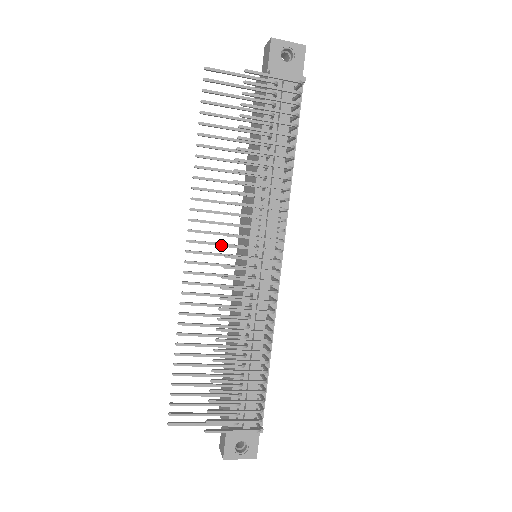
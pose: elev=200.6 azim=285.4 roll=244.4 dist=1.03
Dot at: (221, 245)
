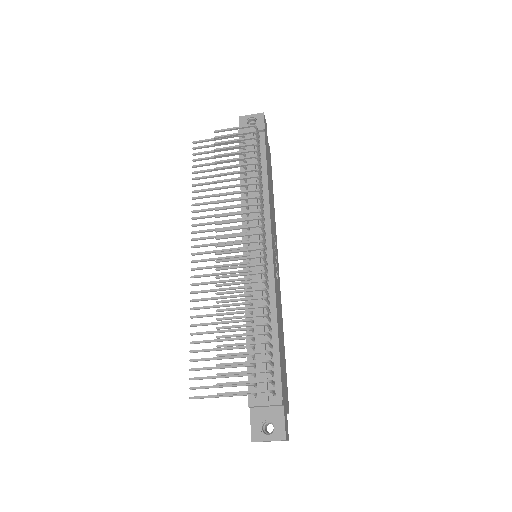
Dot at: (217, 244)
